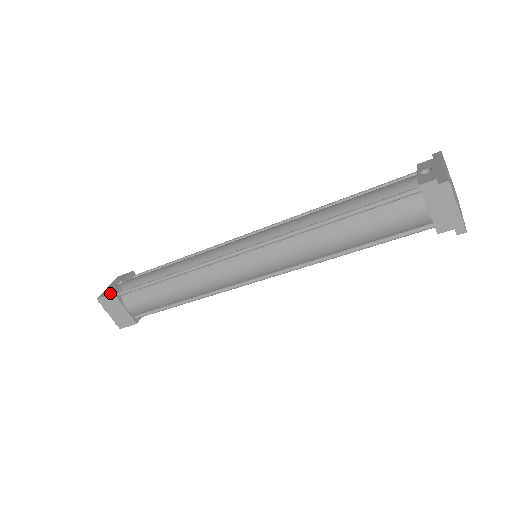
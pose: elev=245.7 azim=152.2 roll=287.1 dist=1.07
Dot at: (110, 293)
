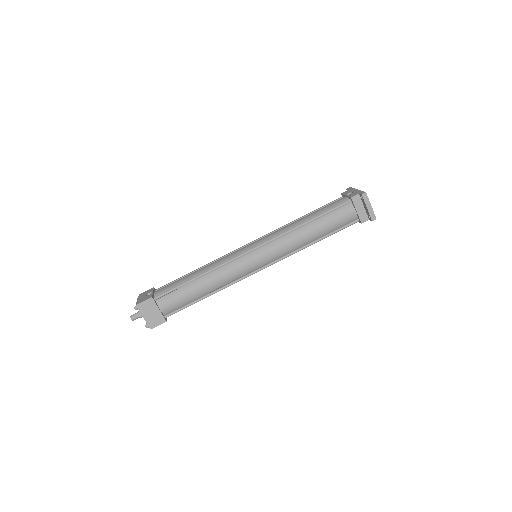
Dot at: (148, 298)
